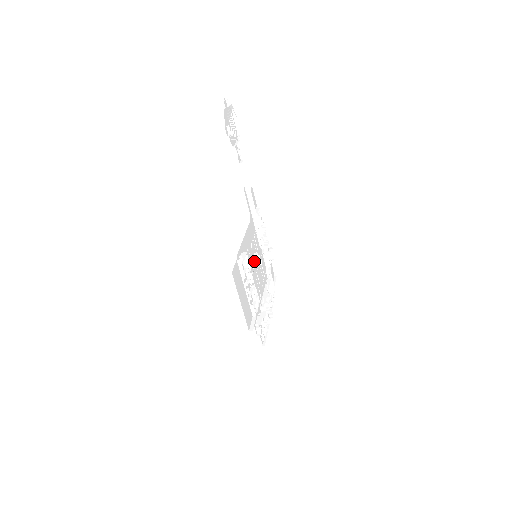
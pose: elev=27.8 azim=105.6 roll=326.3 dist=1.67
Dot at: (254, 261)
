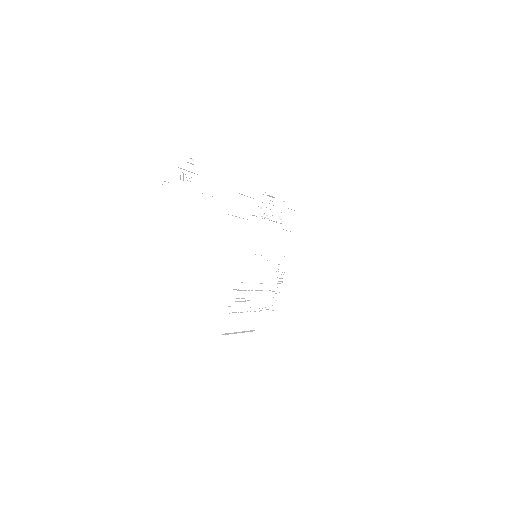
Dot at: occluded
